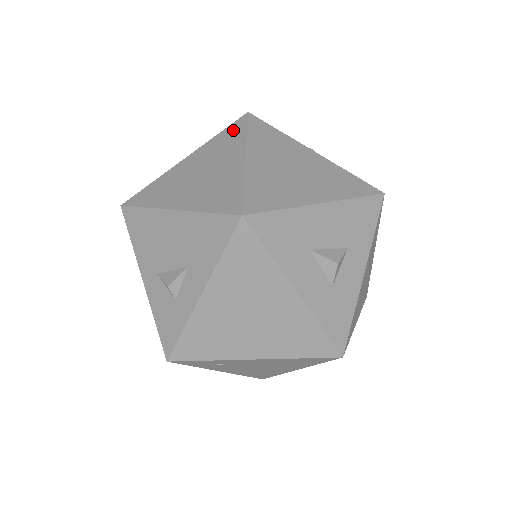
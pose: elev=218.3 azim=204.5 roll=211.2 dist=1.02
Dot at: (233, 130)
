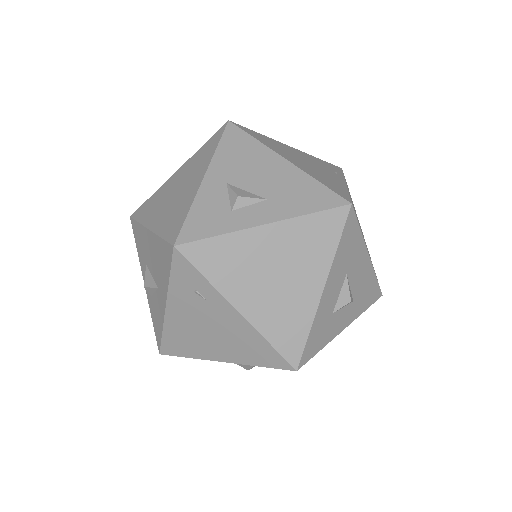
Dot at: (332, 166)
